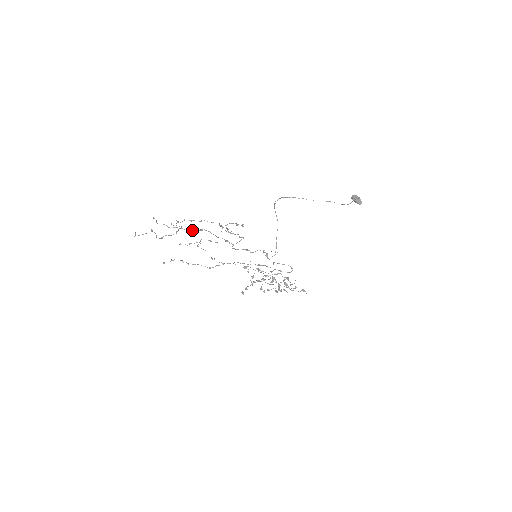
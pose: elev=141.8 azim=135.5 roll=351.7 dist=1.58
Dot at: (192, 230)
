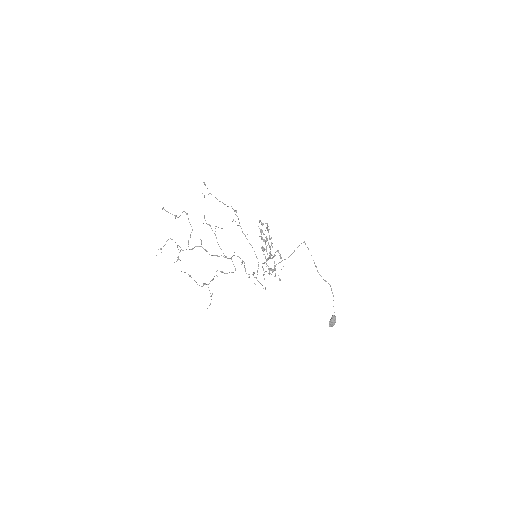
Dot at: (201, 243)
